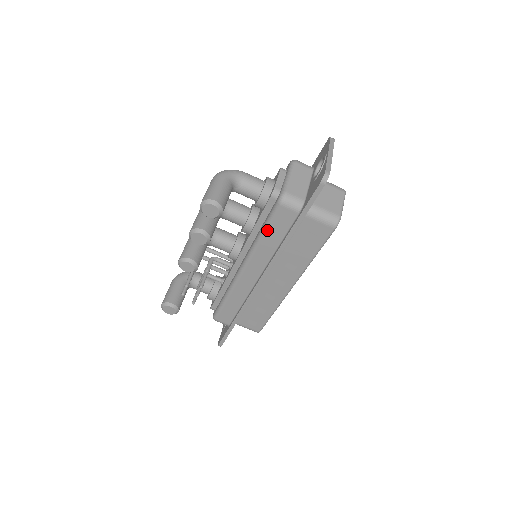
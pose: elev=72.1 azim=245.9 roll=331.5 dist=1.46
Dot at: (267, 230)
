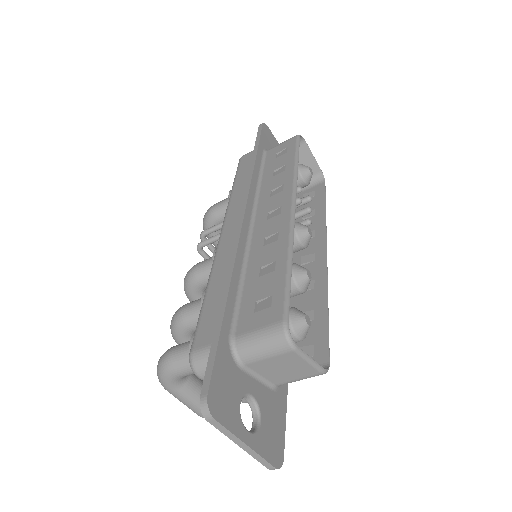
Dot at: occluded
